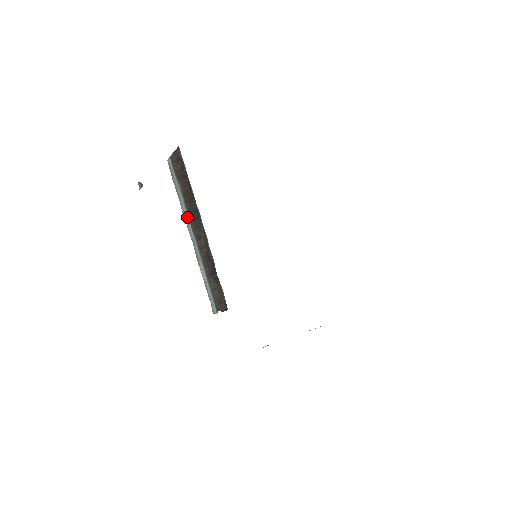
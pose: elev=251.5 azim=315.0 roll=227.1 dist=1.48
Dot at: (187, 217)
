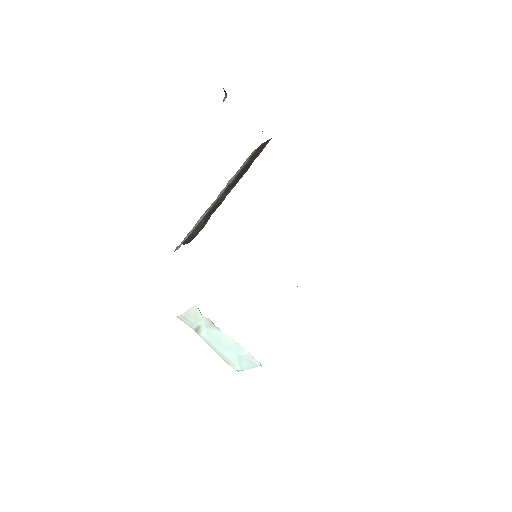
Dot at: (231, 181)
